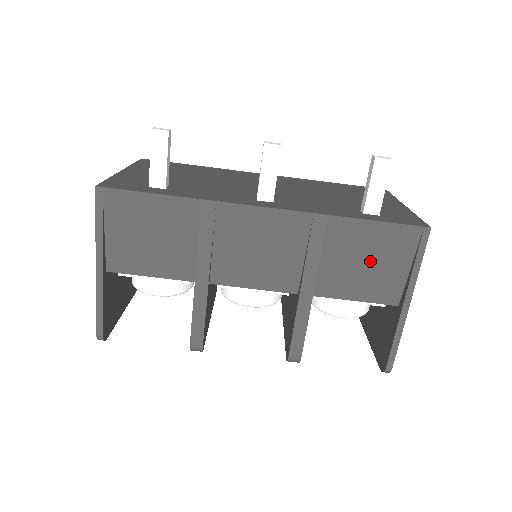
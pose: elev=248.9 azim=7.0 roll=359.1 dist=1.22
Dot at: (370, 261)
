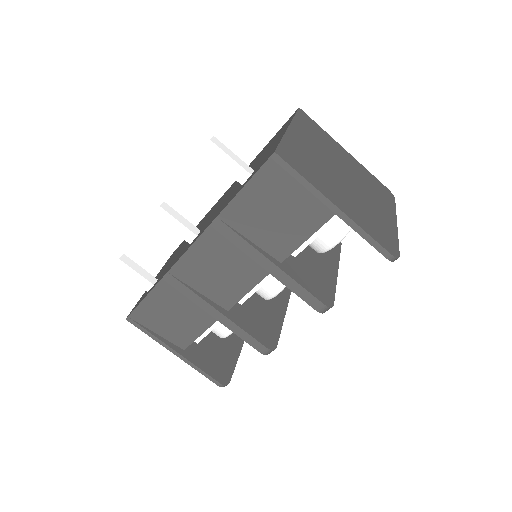
Dot at: (277, 210)
